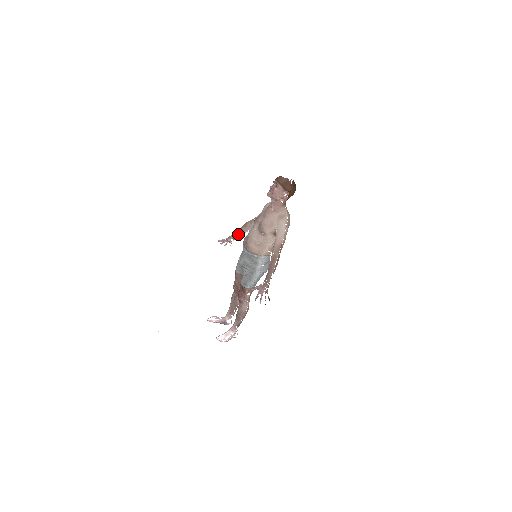
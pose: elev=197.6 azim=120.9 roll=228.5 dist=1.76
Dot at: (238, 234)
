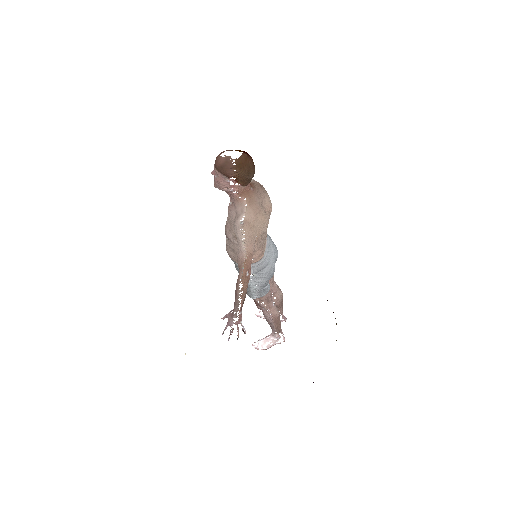
Dot at: occluded
